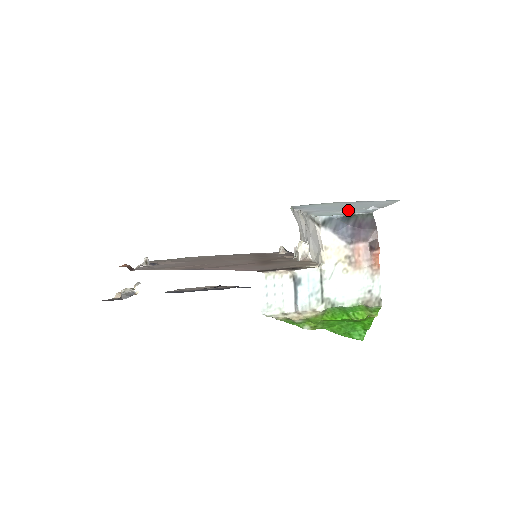
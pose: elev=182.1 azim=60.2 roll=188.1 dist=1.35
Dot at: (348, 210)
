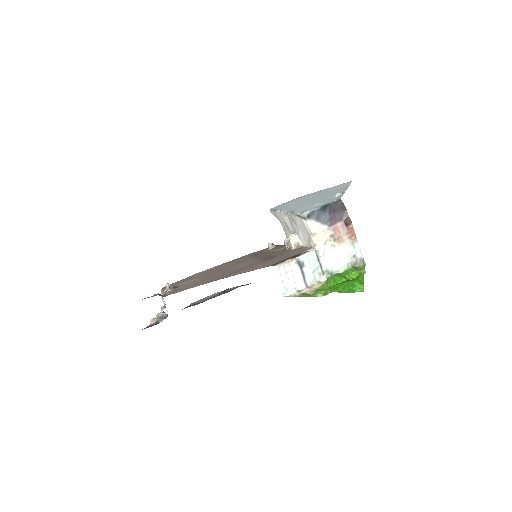
Dot at: (321, 201)
